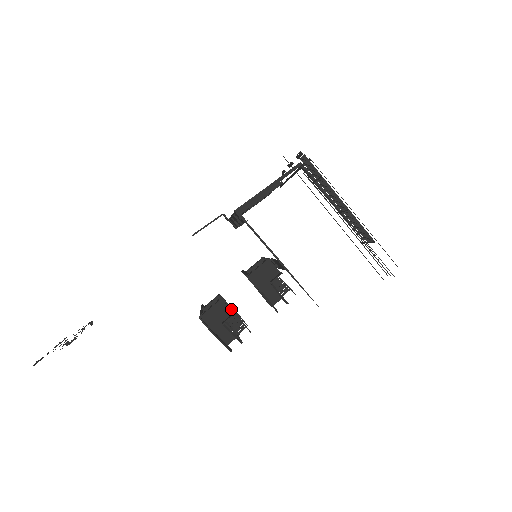
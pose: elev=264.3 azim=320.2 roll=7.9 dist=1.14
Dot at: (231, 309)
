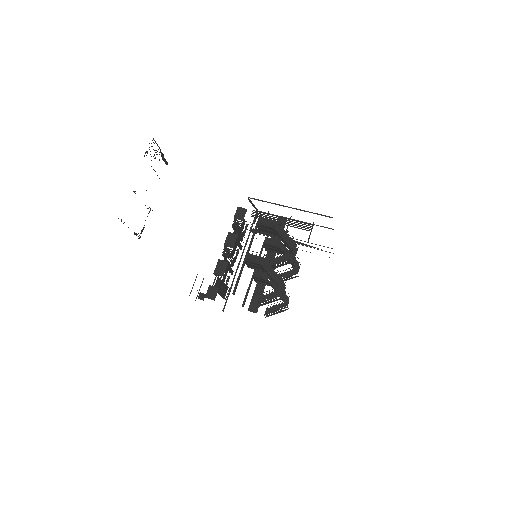
Dot at: occluded
